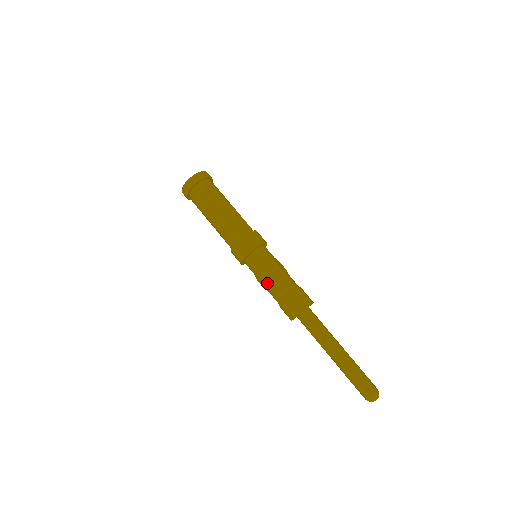
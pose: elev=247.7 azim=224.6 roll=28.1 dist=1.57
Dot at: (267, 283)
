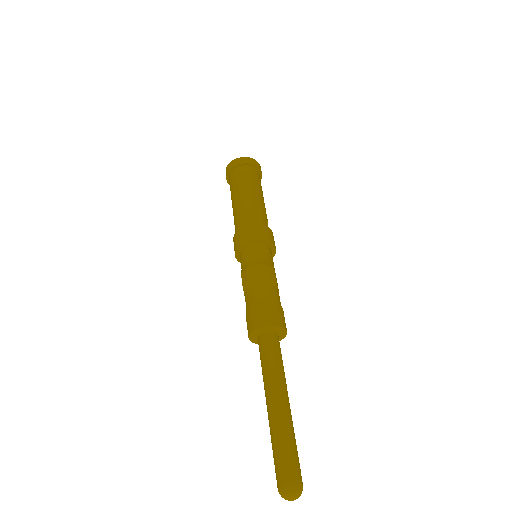
Dot at: (251, 278)
